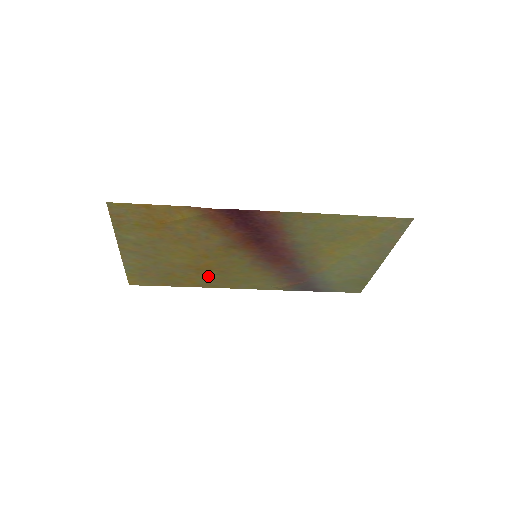
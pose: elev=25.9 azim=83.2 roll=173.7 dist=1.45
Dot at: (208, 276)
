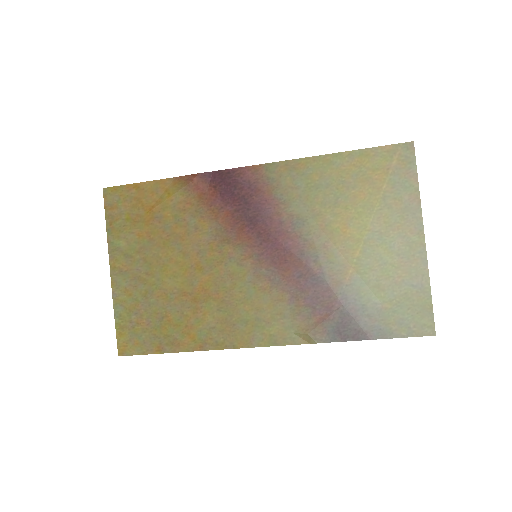
Dot at: (208, 317)
